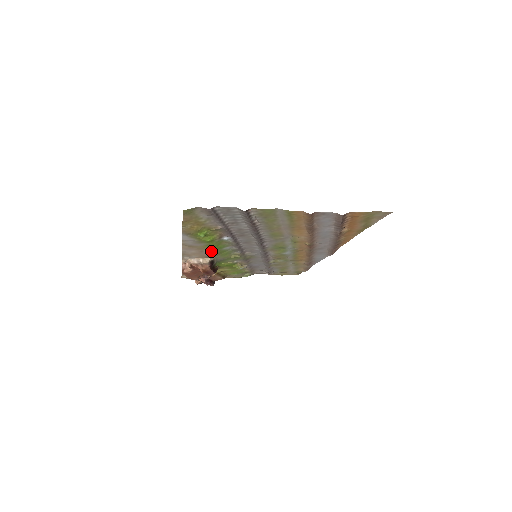
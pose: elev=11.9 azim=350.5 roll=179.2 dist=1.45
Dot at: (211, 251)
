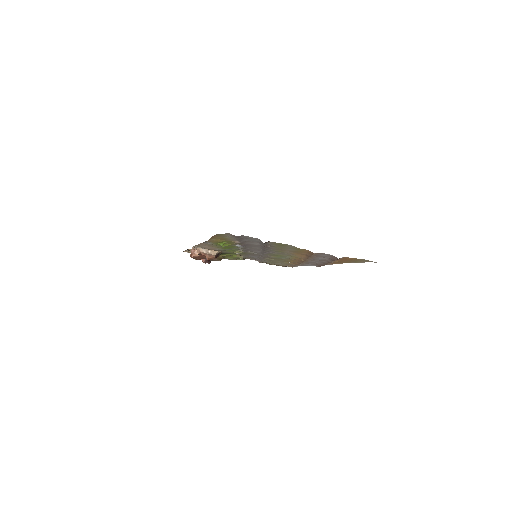
Dot at: (221, 249)
